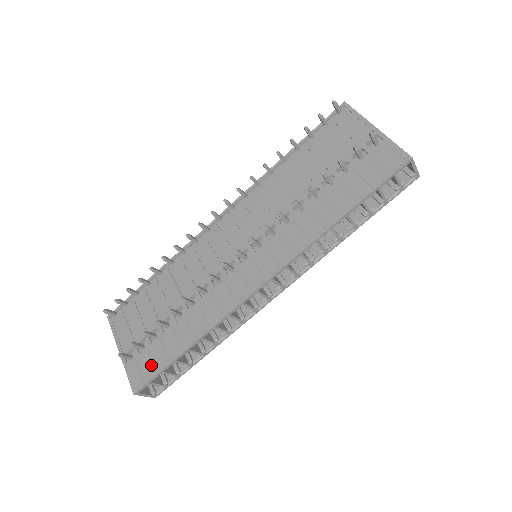
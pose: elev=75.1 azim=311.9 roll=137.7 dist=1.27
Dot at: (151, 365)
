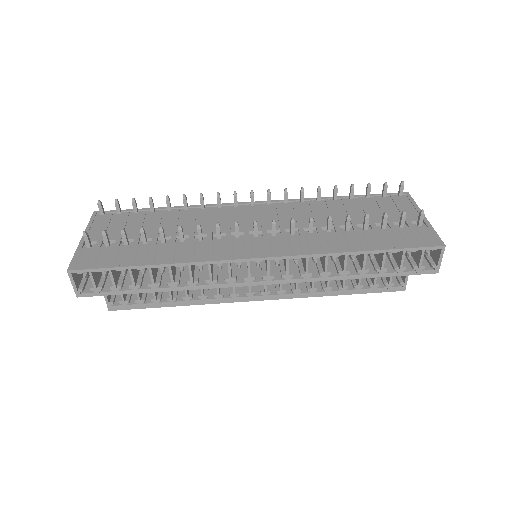
Dot at: (104, 259)
